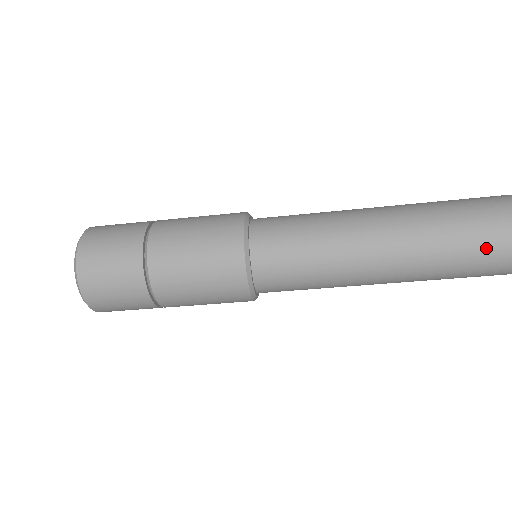
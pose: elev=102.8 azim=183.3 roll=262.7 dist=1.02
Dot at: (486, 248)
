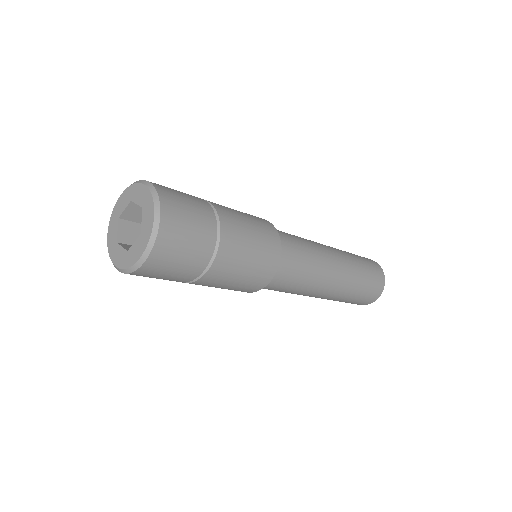
Dot at: (371, 274)
